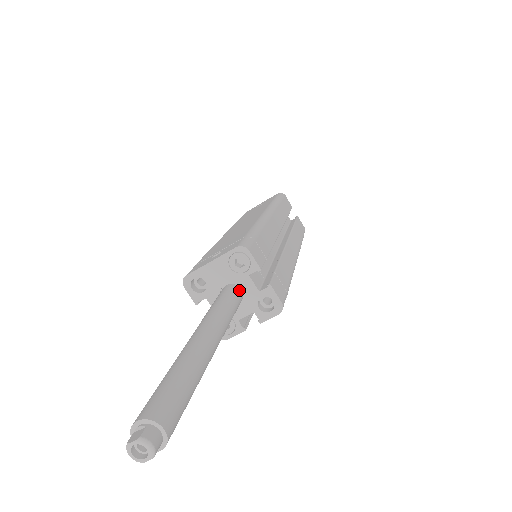
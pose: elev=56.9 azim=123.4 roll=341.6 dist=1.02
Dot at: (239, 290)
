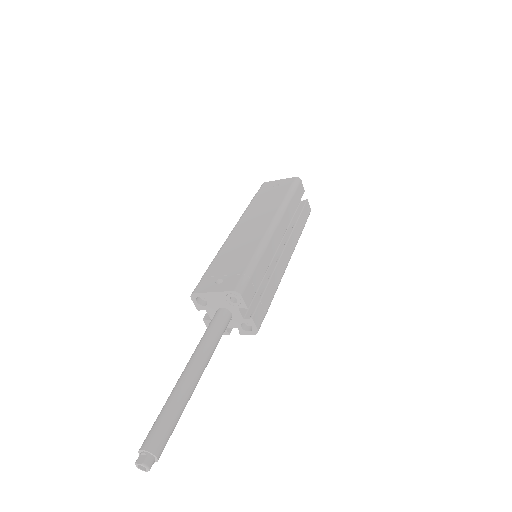
Dot at: (229, 315)
